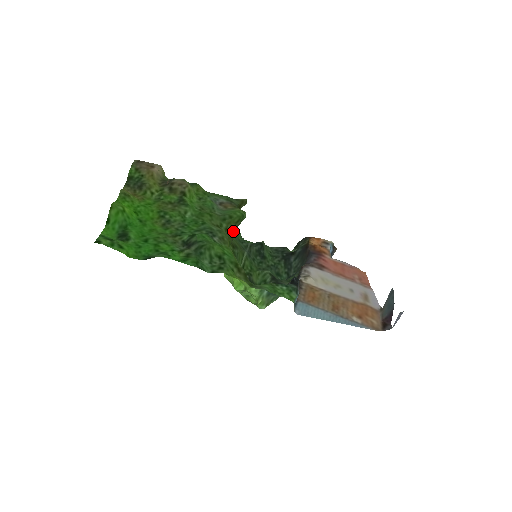
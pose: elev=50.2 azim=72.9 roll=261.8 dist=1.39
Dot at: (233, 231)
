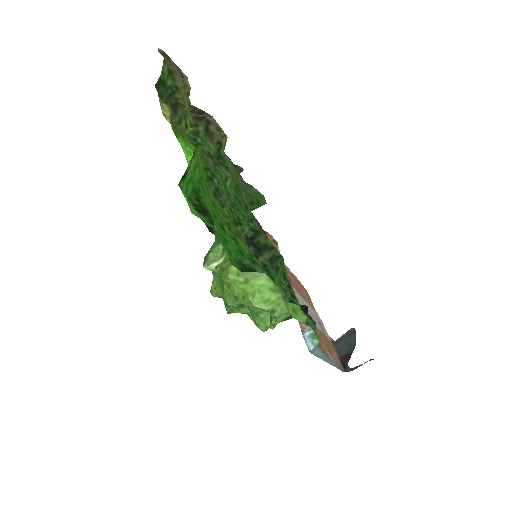
Dot at: occluded
